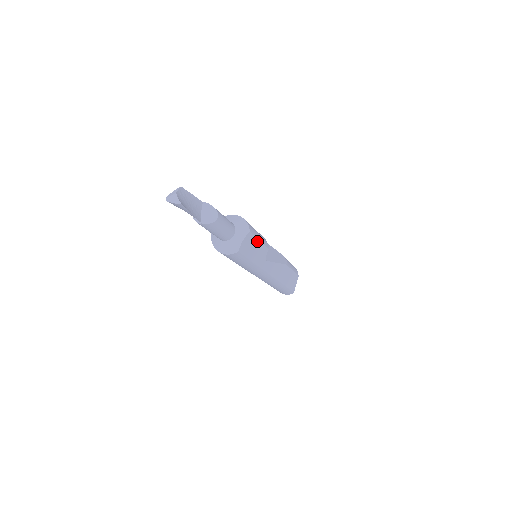
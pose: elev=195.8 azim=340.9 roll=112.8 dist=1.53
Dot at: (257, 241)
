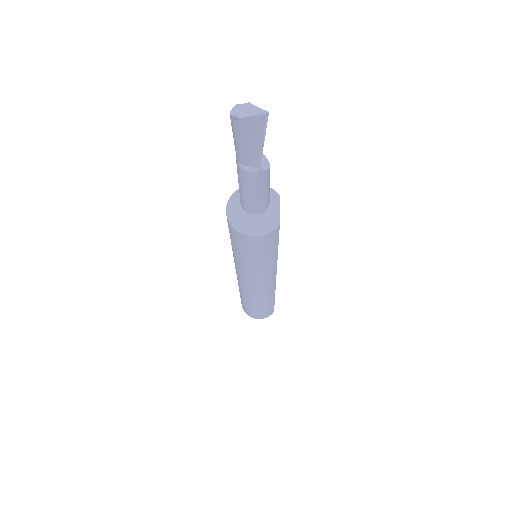
Dot at: occluded
